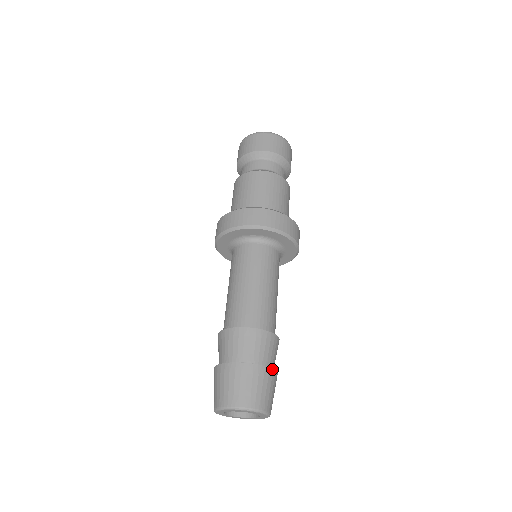
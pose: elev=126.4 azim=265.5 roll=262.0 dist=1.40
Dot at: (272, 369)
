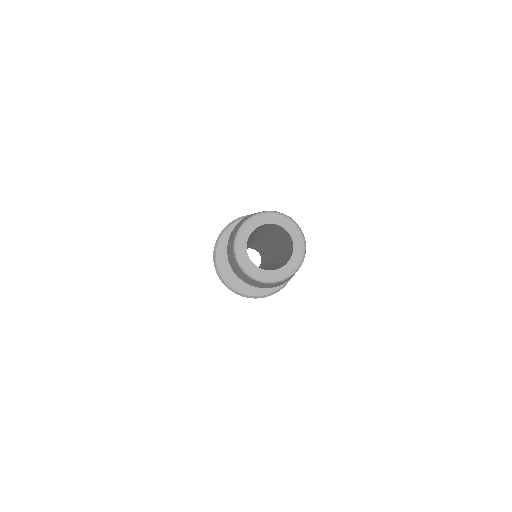
Dot at: occluded
